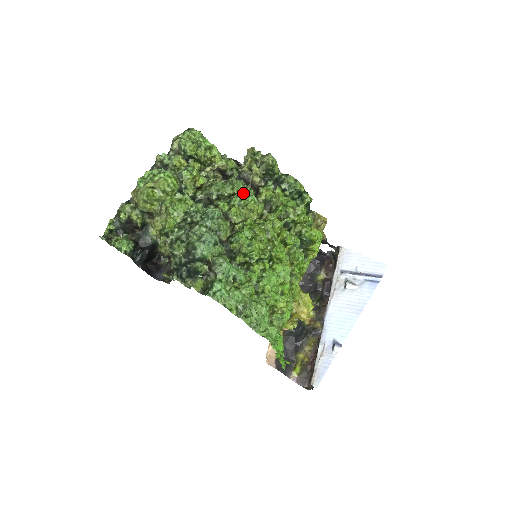
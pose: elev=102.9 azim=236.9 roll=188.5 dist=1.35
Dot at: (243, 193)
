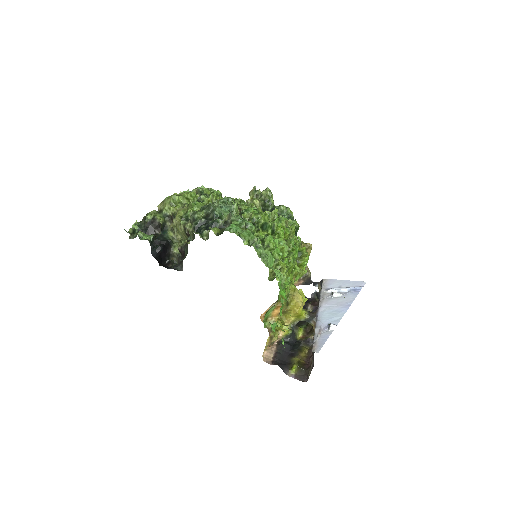
Dot at: occluded
